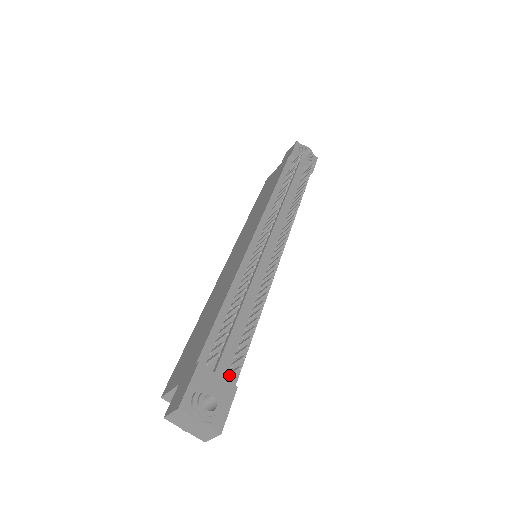
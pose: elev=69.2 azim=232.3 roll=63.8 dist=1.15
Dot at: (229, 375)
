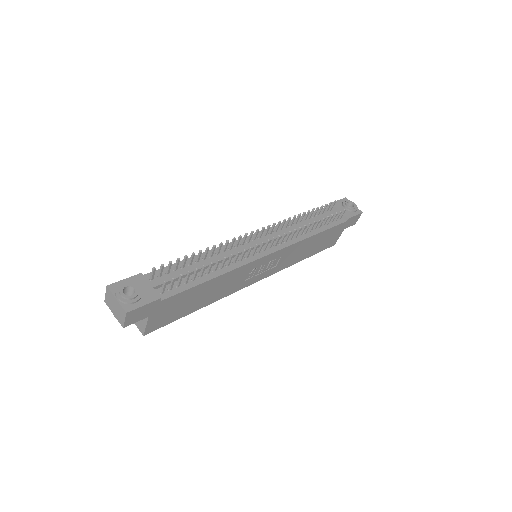
Dot at: (161, 291)
